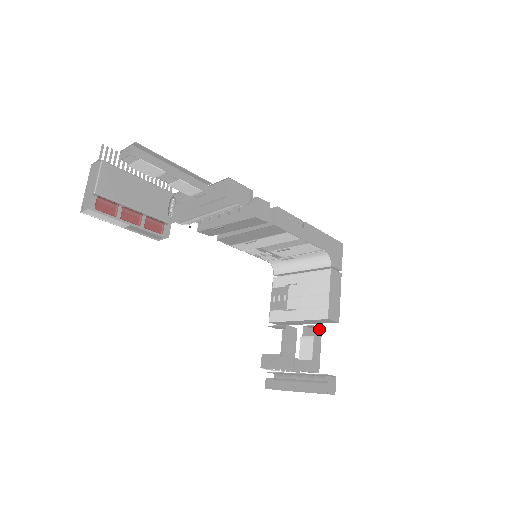
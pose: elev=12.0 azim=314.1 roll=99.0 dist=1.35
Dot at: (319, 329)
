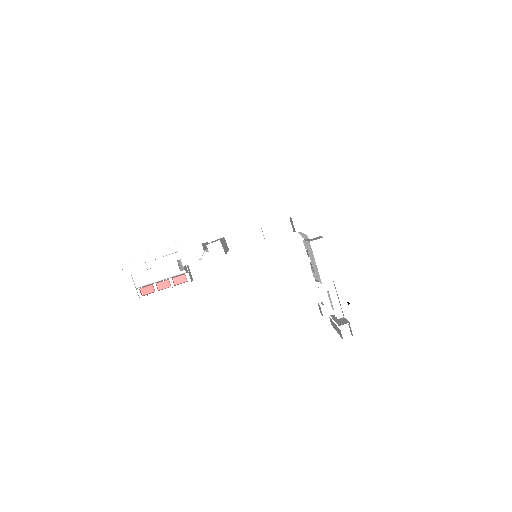
Dot at: (334, 283)
